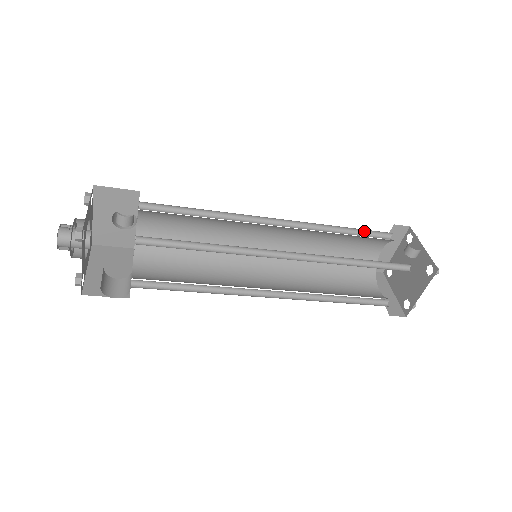
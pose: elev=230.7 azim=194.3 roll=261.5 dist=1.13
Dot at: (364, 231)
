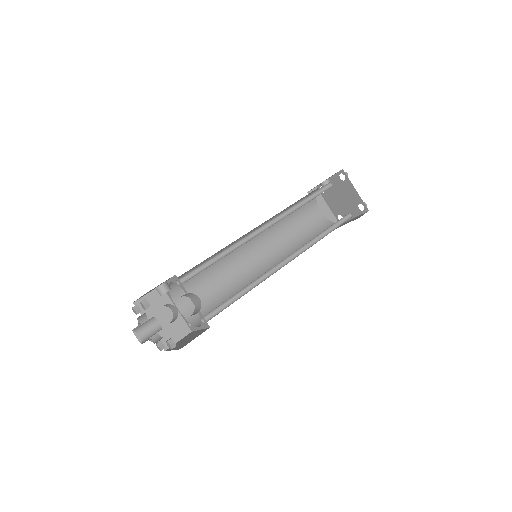
Dot at: occluded
